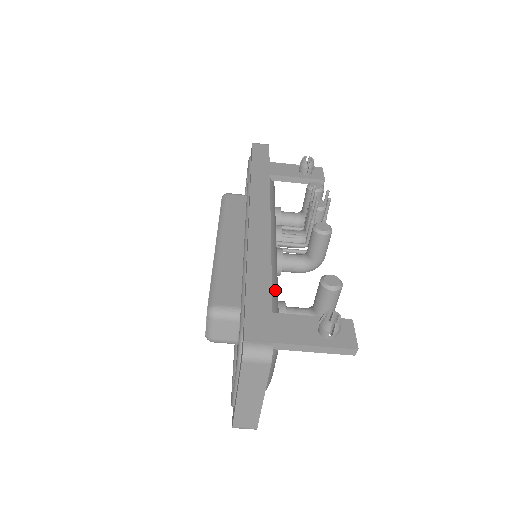
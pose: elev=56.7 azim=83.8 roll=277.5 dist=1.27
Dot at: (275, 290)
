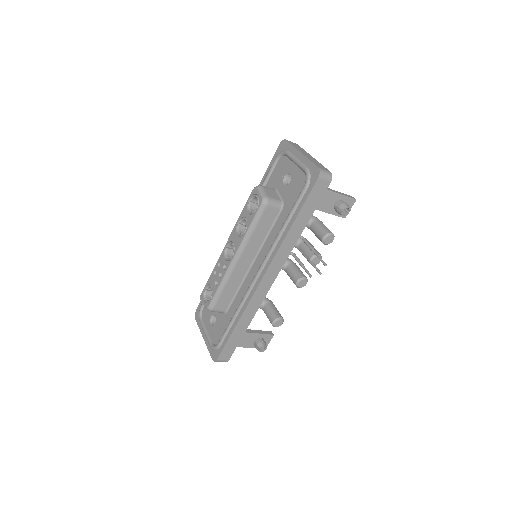
Dot at: occluded
